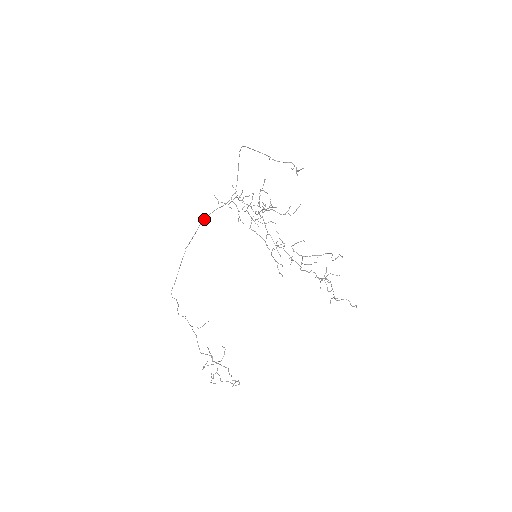
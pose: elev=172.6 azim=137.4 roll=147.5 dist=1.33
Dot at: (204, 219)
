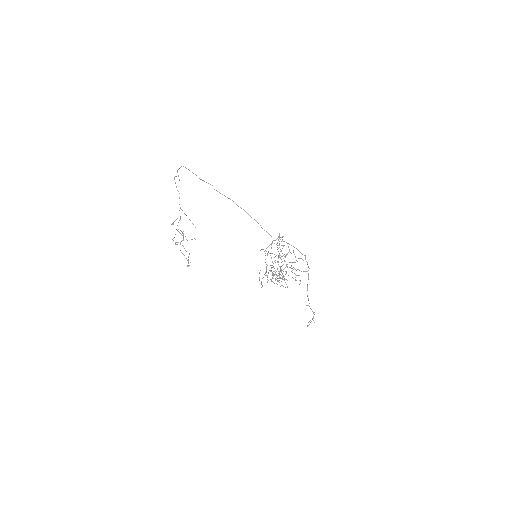
Dot at: (245, 211)
